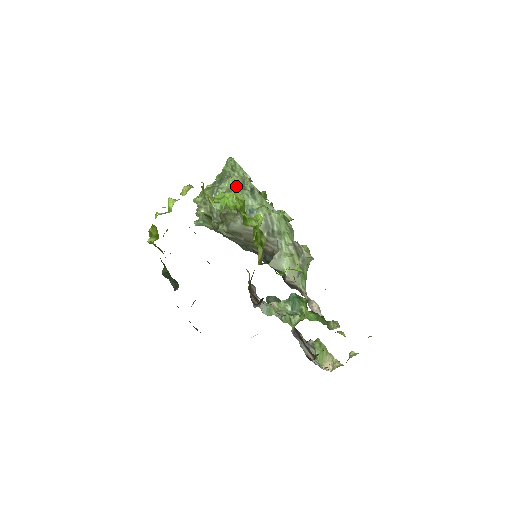
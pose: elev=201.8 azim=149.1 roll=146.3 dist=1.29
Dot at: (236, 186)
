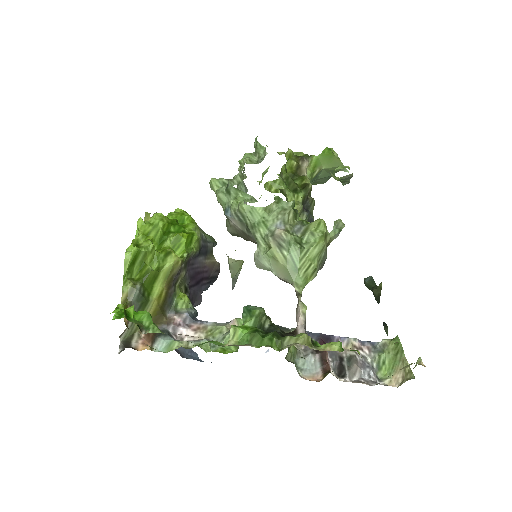
Dot at: (214, 186)
